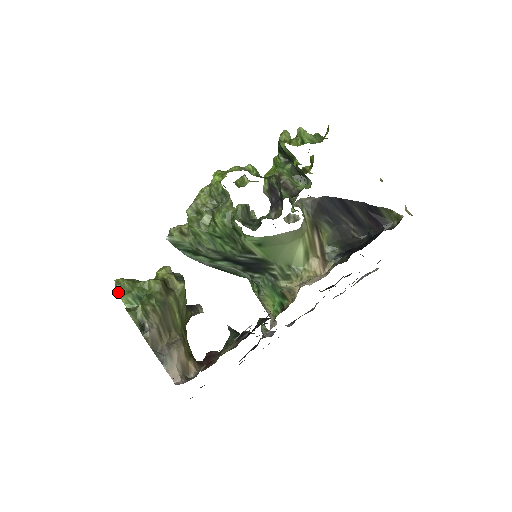
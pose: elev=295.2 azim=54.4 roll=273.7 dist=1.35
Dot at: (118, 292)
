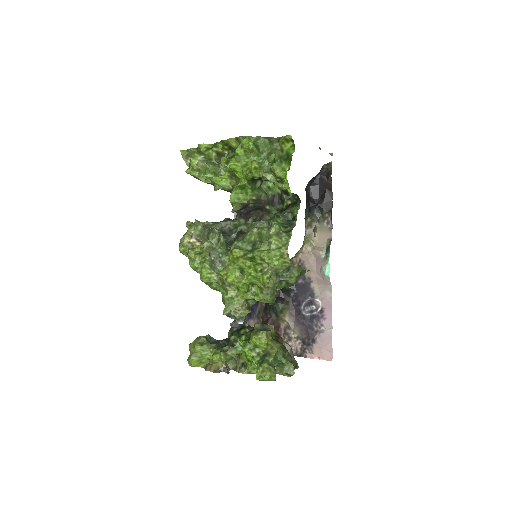
Dot at: (275, 379)
